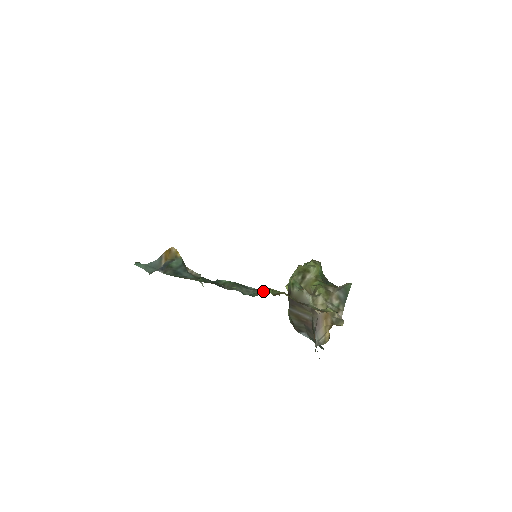
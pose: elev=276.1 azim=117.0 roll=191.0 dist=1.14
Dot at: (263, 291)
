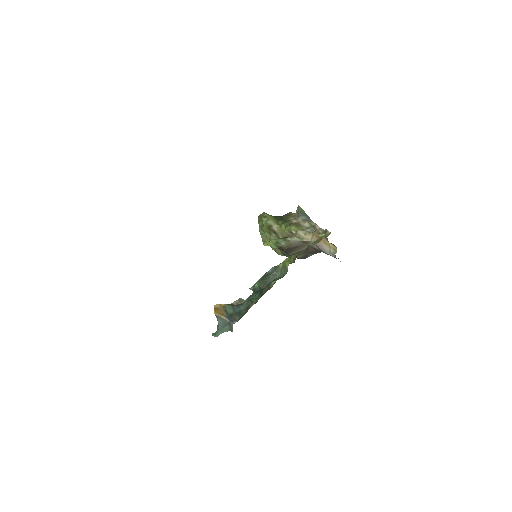
Dot at: (286, 267)
